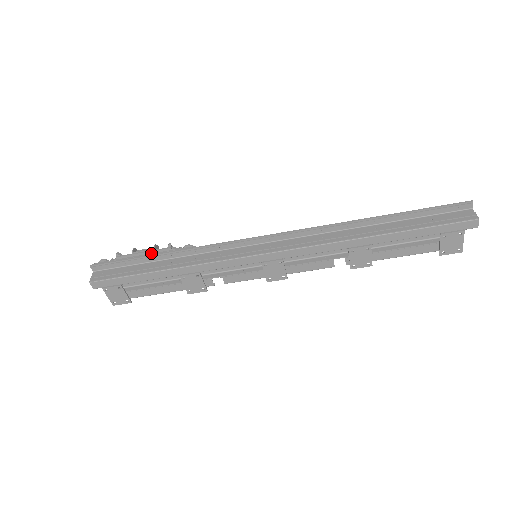
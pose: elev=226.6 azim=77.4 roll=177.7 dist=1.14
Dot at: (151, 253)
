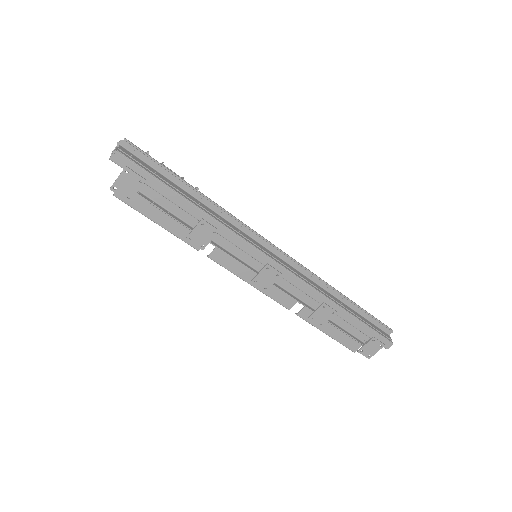
Dot at: occluded
